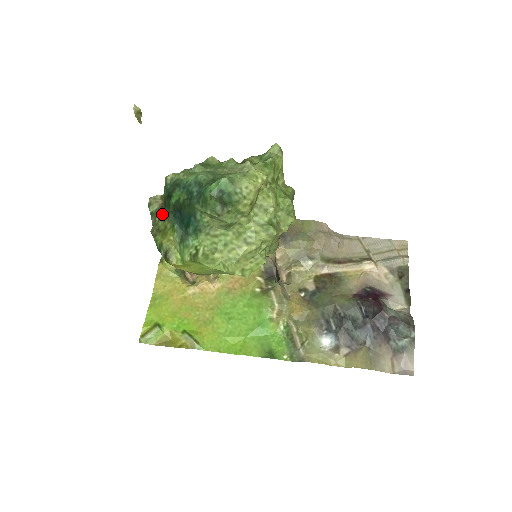
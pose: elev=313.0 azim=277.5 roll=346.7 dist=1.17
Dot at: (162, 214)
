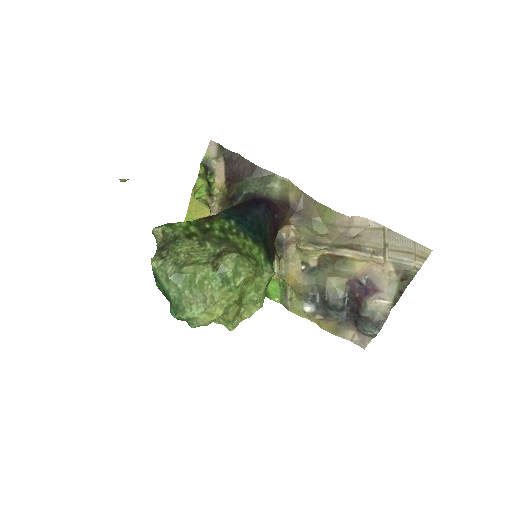
Dot at: occluded
